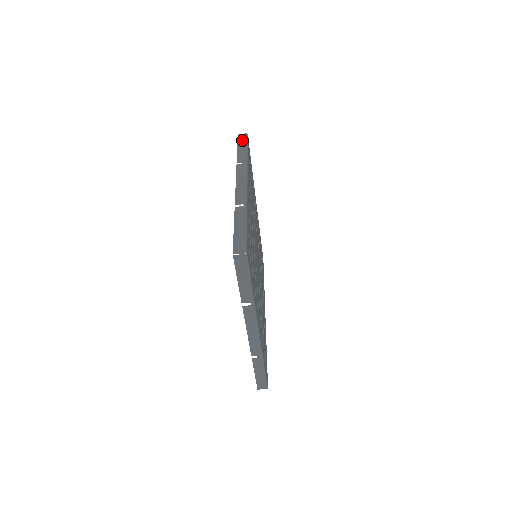
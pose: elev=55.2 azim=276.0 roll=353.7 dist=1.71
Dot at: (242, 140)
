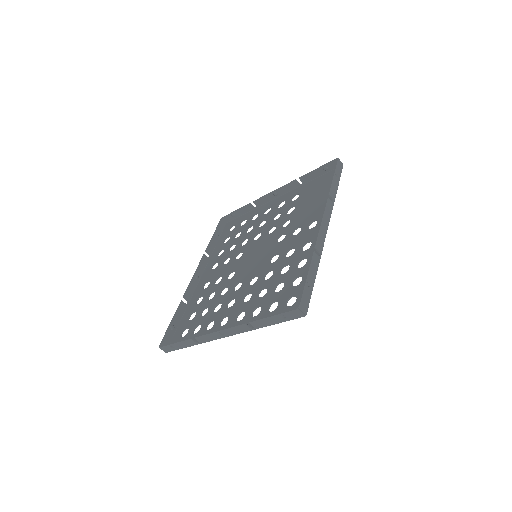
Dot at: (339, 170)
